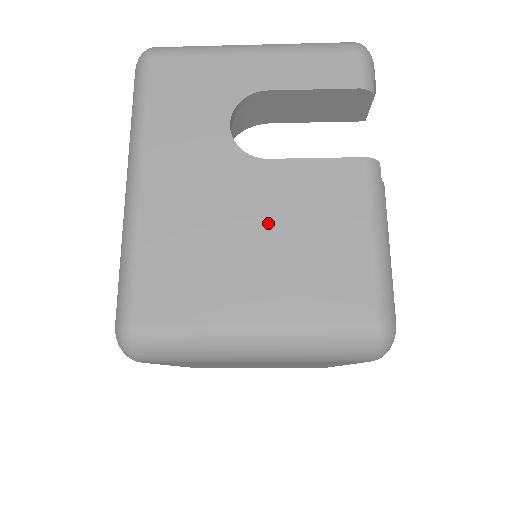
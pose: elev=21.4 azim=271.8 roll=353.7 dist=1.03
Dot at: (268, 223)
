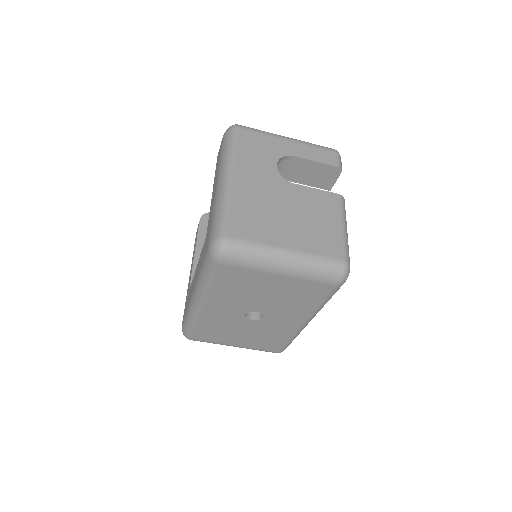
Dot at: (294, 209)
